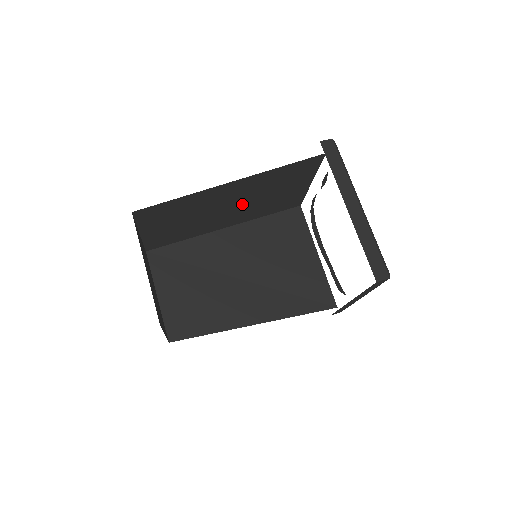
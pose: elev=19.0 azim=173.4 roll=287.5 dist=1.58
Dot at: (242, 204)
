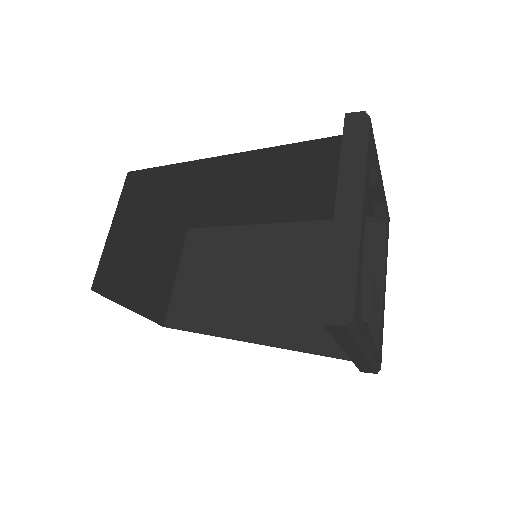
Dot at: (273, 193)
